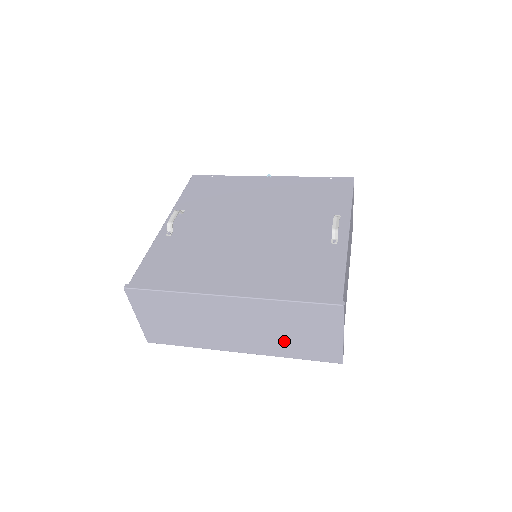
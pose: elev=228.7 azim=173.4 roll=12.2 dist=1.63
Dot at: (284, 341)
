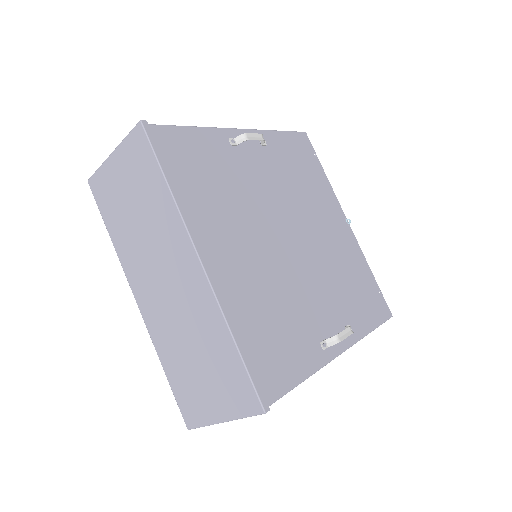
Dot at: (179, 351)
